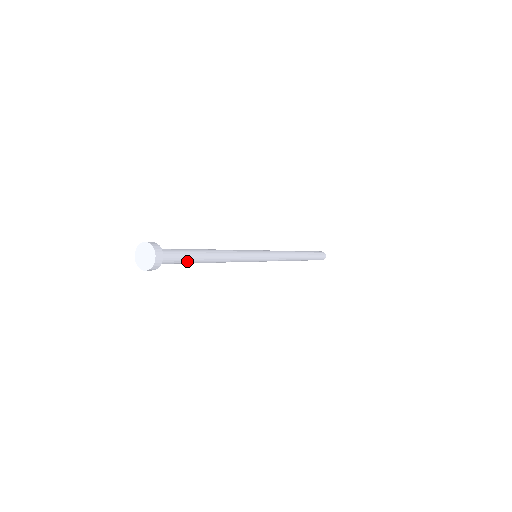
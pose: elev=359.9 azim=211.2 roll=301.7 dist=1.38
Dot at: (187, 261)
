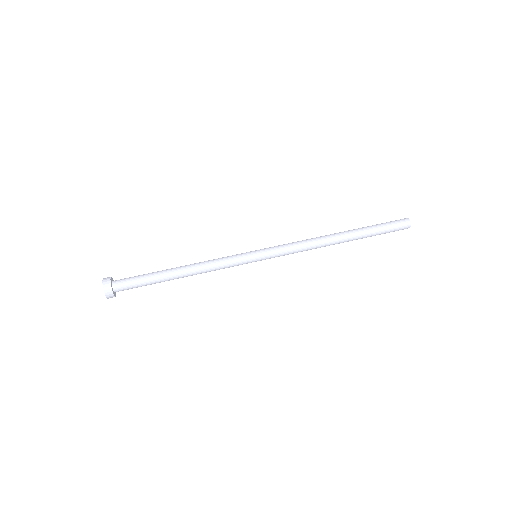
Dot at: (149, 284)
